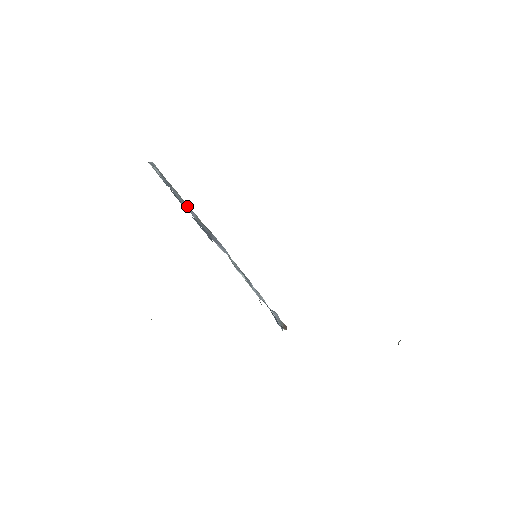
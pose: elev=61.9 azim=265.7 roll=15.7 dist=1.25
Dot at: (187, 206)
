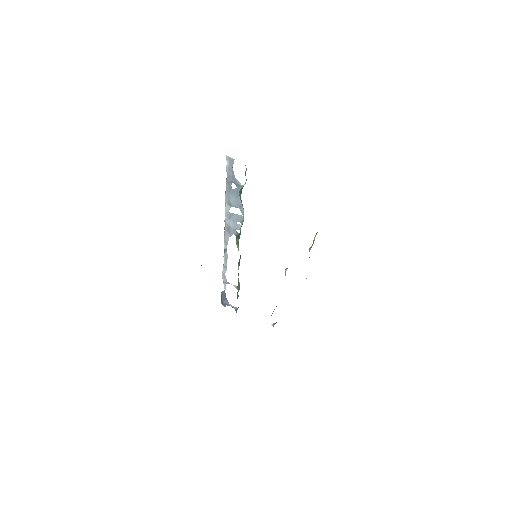
Dot at: (230, 201)
